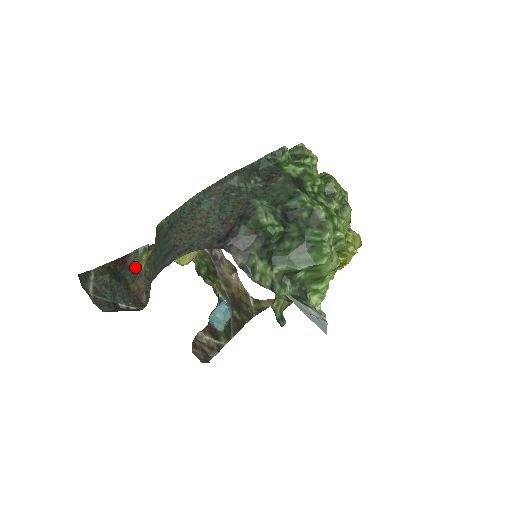
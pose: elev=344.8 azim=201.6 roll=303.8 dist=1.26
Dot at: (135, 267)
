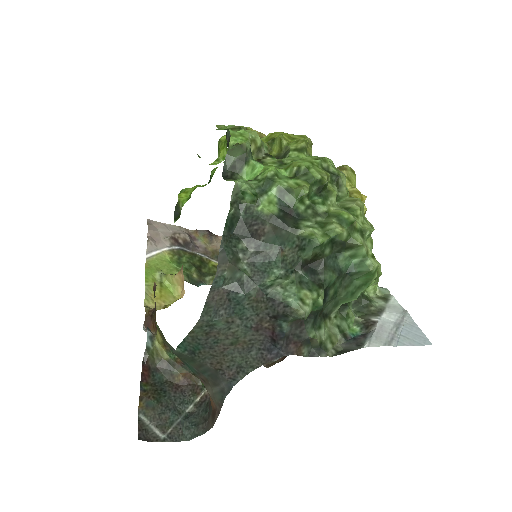
Dot at: (160, 362)
